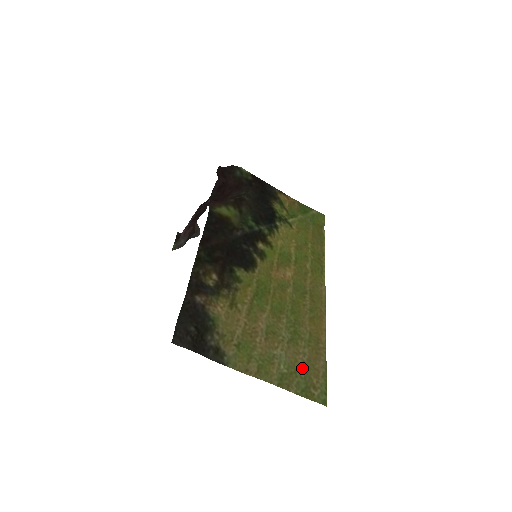
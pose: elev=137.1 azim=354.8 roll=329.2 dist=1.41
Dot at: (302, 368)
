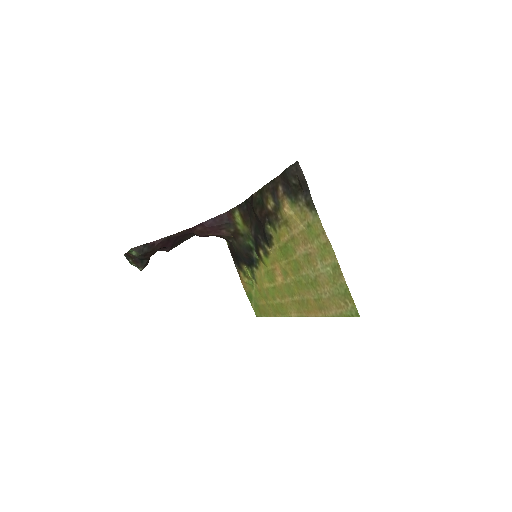
Dot at: (333, 290)
